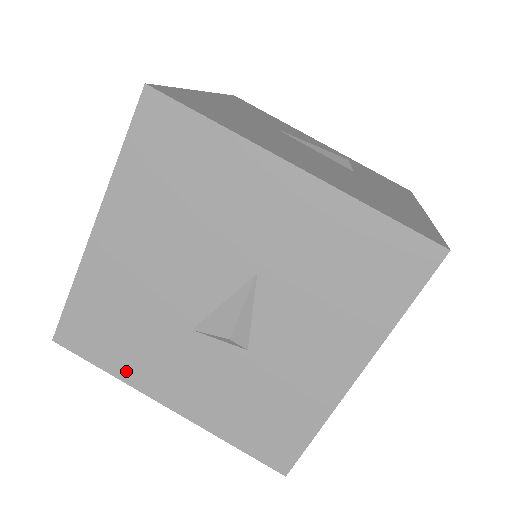
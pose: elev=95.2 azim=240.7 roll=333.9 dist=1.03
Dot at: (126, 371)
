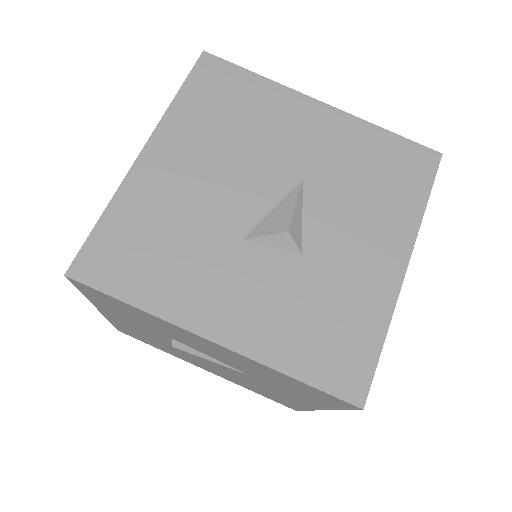
Dot at: (161, 301)
